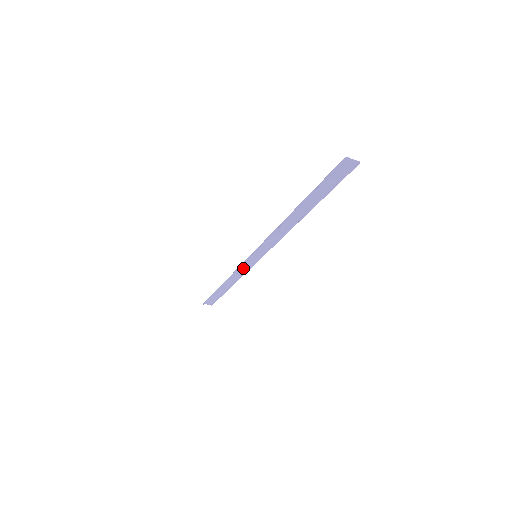
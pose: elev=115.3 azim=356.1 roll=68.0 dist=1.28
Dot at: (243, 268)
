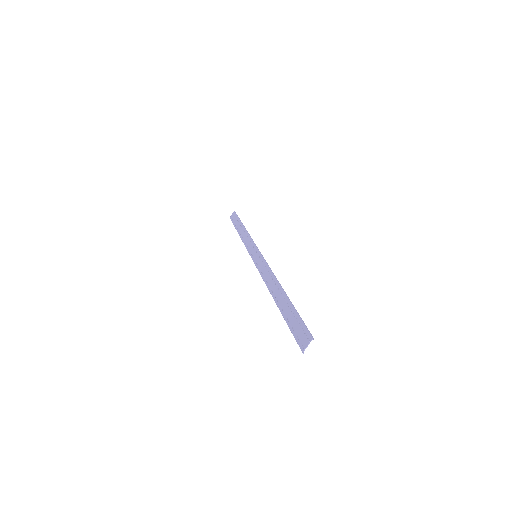
Dot at: (249, 245)
